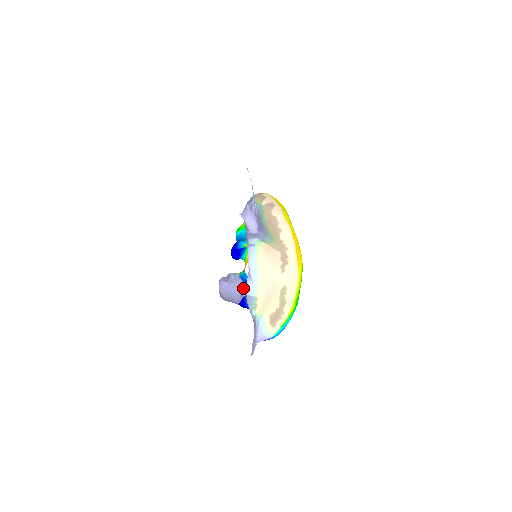
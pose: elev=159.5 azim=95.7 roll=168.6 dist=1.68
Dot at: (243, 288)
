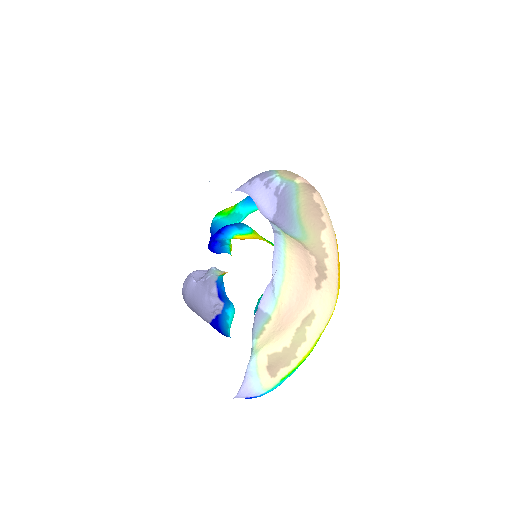
Dot at: (217, 301)
